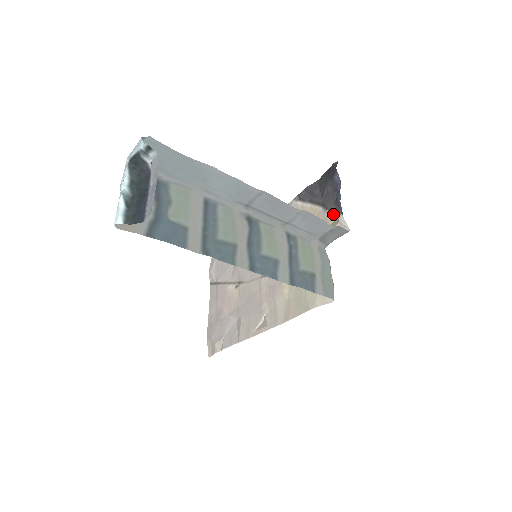
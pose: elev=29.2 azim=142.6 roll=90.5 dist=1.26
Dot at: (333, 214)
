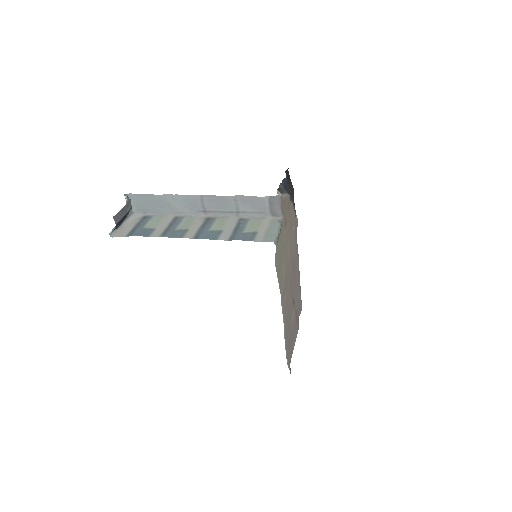
Dot at: occluded
